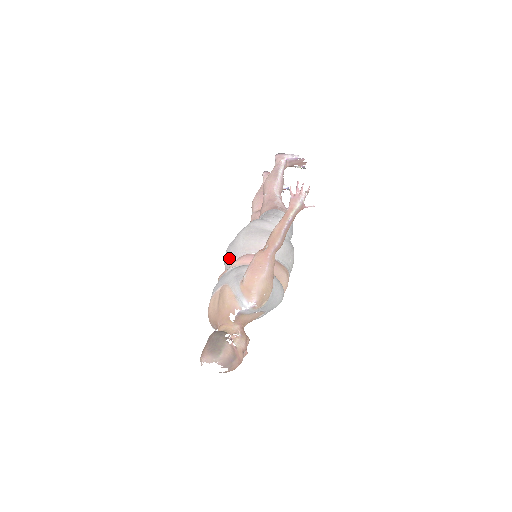
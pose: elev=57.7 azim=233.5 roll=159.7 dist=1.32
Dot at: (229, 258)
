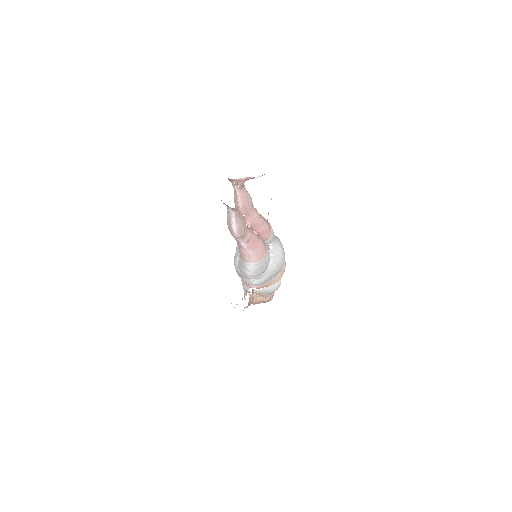
Dot at: occluded
